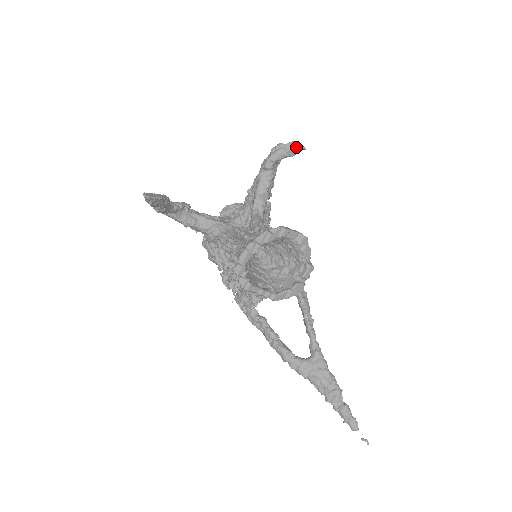
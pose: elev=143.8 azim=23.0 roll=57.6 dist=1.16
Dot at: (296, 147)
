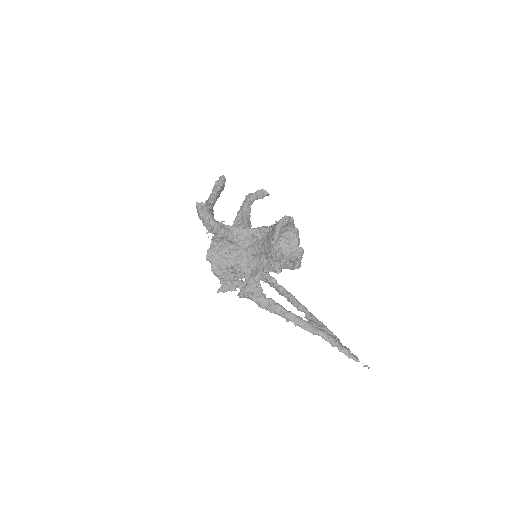
Dot at: (265, 192)
